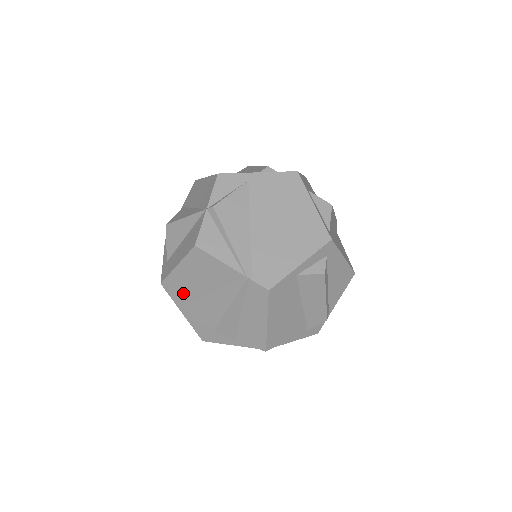
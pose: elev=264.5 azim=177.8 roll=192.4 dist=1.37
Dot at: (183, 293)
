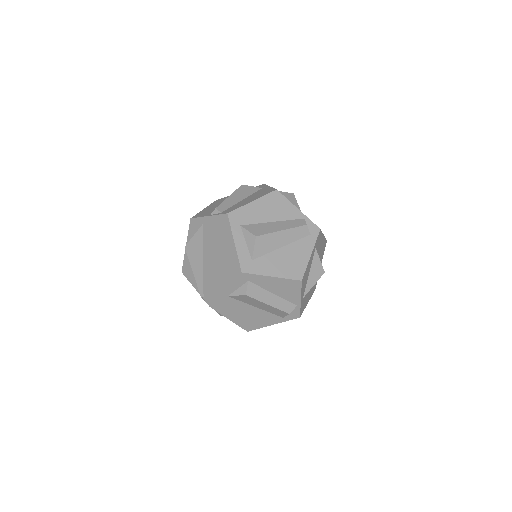
Dot at: occluded
